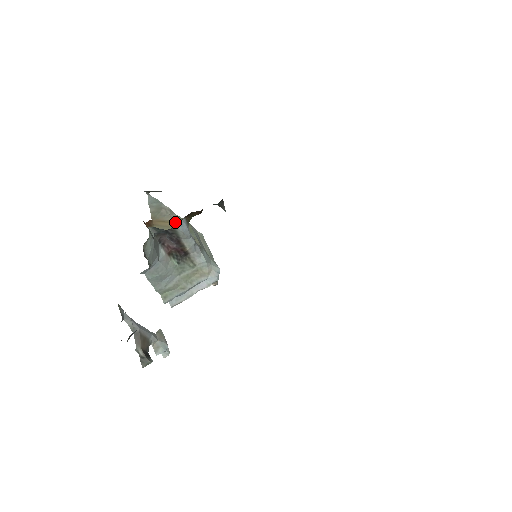
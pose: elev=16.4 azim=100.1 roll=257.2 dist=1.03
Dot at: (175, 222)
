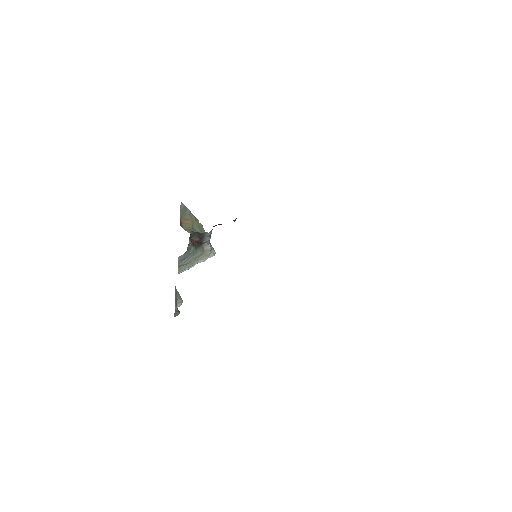
Dot at: (192, 220)
